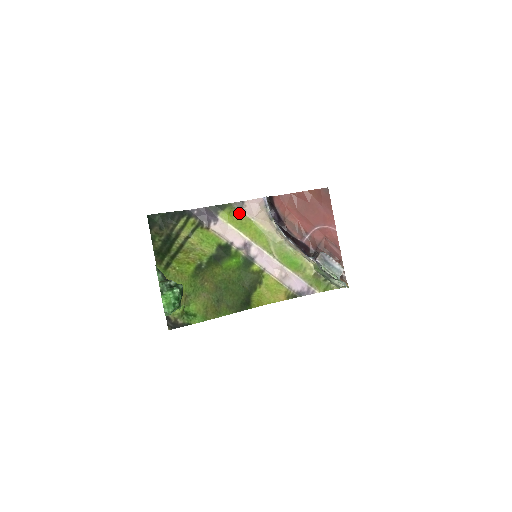
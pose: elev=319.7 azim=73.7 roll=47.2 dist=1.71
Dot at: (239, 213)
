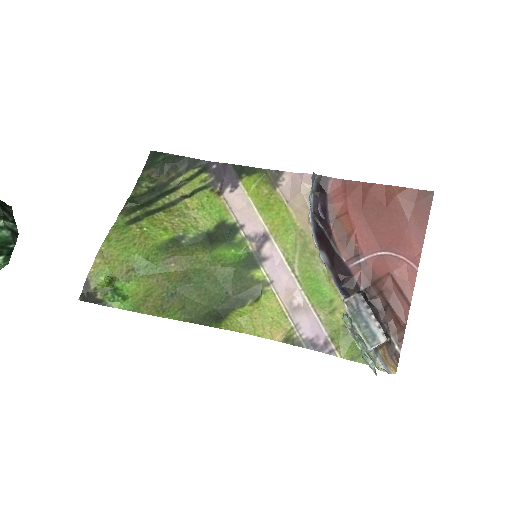
Dot at: (270, 187)
